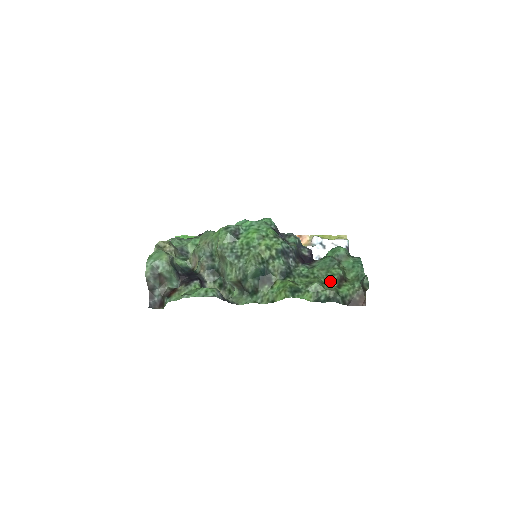
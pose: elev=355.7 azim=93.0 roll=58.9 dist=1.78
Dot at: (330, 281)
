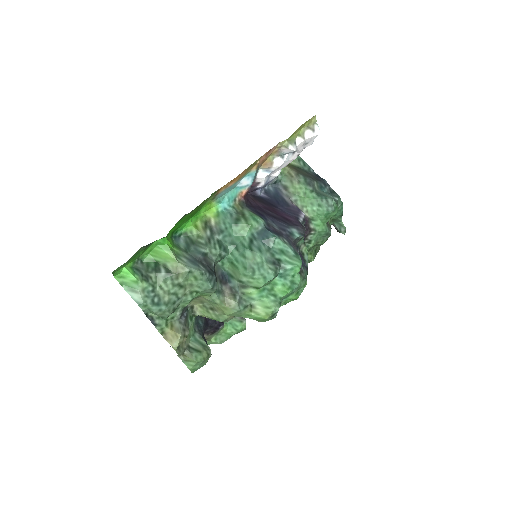
Dot at: occluded
